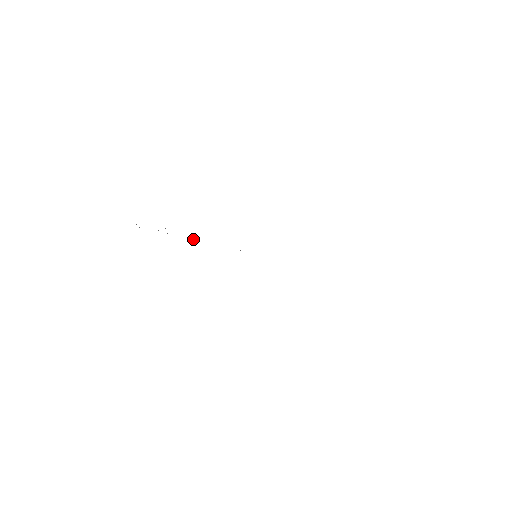
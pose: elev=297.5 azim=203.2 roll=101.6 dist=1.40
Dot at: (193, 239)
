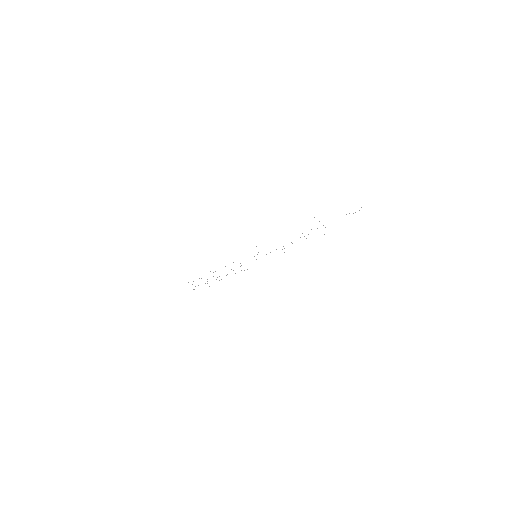
Dot at: occluded
